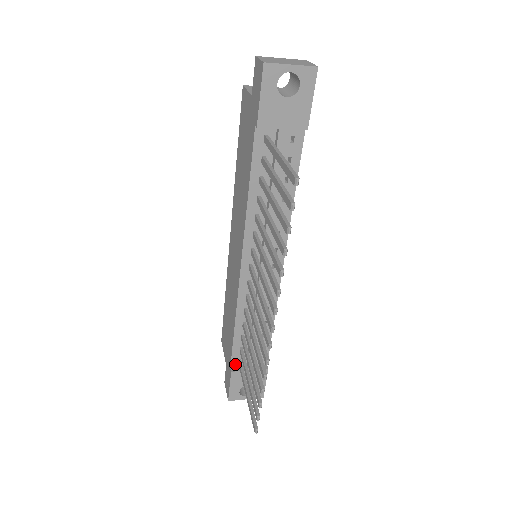
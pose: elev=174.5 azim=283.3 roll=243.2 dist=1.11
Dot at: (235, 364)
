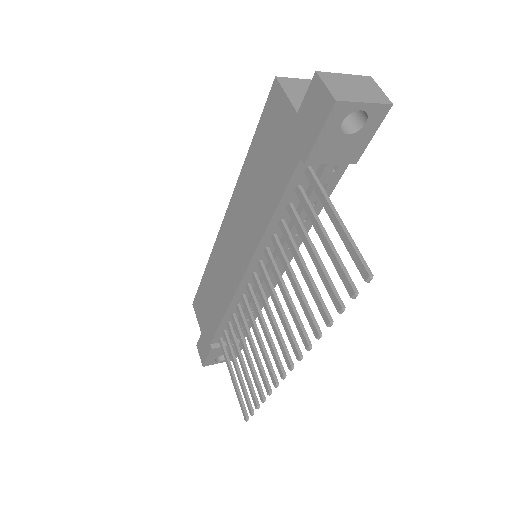
Dot at: (215, 341)
